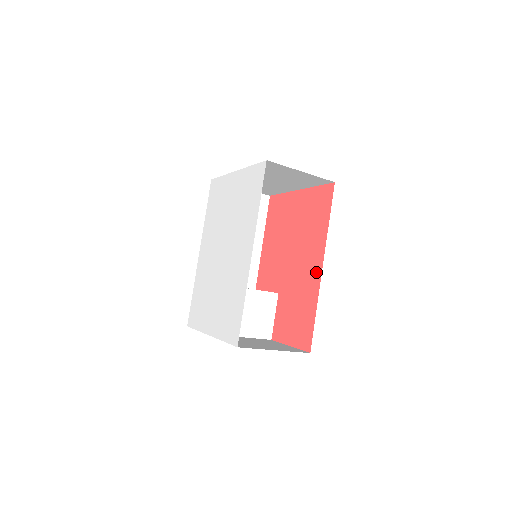
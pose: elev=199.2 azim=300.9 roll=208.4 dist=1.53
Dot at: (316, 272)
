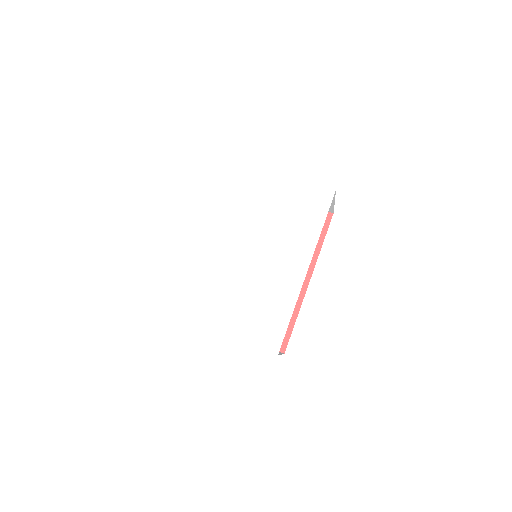
Dot at: occluded
